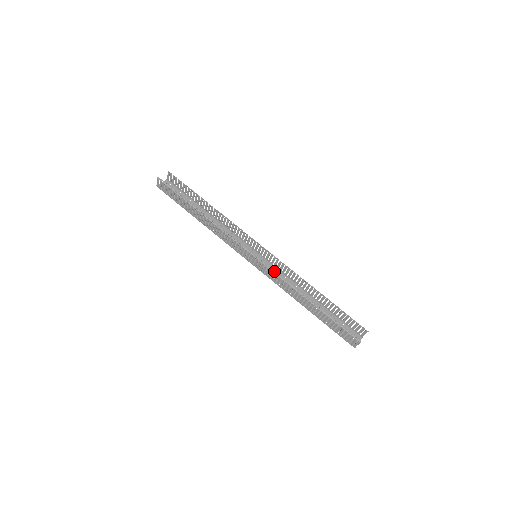
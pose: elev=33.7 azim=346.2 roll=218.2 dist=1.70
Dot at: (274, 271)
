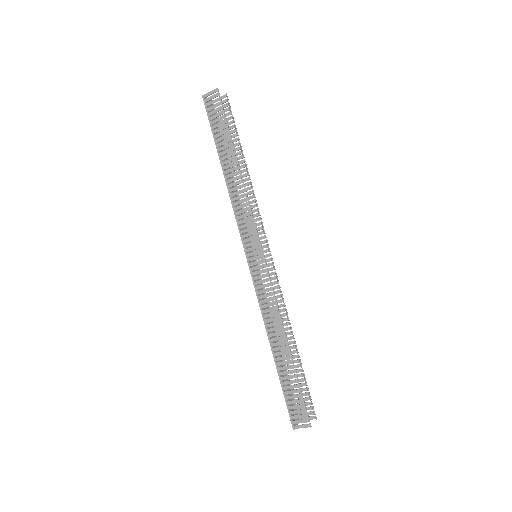
Dot at: occluded
